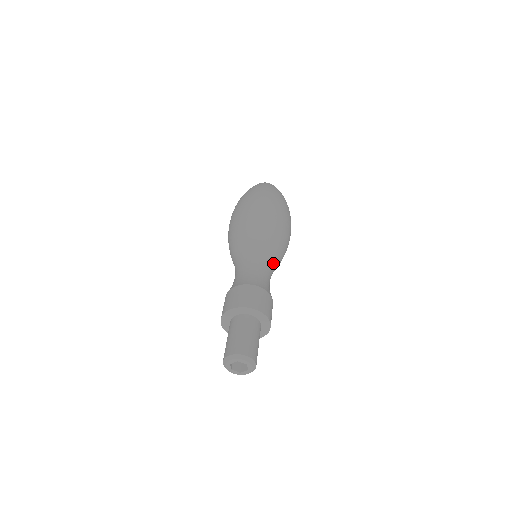
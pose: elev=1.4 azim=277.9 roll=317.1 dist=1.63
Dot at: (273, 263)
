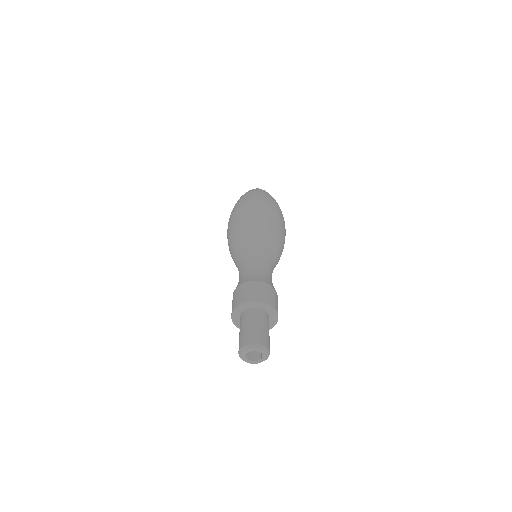
Dot at: (274, 264)
